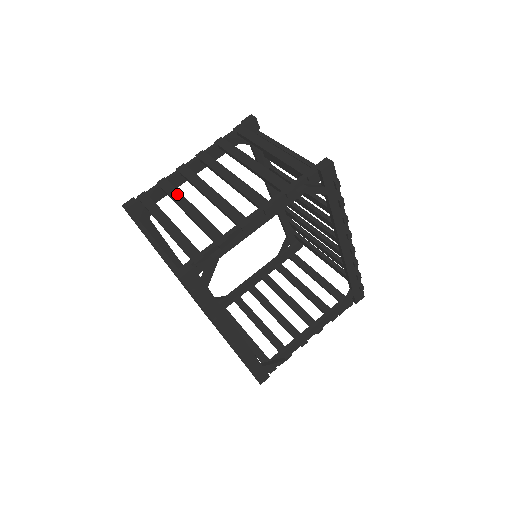
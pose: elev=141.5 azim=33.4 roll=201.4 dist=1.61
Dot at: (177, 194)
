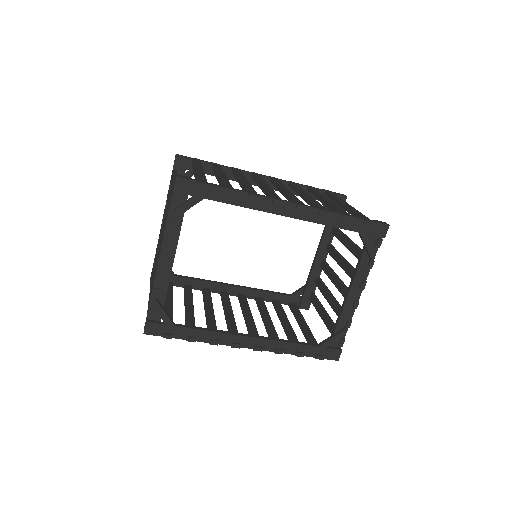
Dot at: (155, 258)
